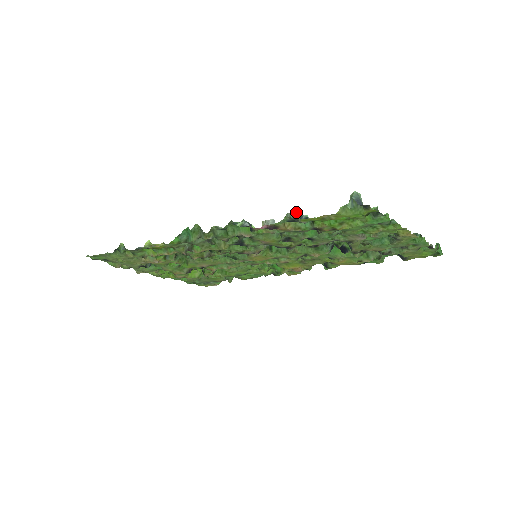
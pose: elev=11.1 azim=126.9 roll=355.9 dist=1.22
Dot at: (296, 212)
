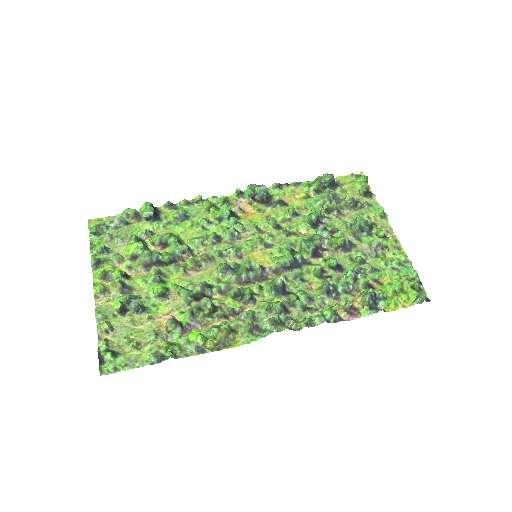
Dot at: (383, 309)
